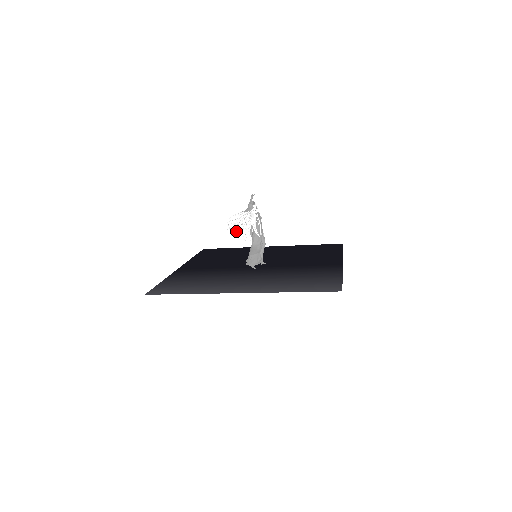
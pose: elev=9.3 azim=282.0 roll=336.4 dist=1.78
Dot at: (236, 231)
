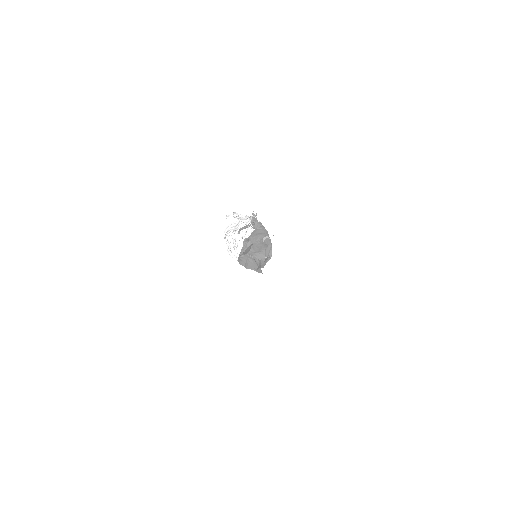
Dot at: occluded
